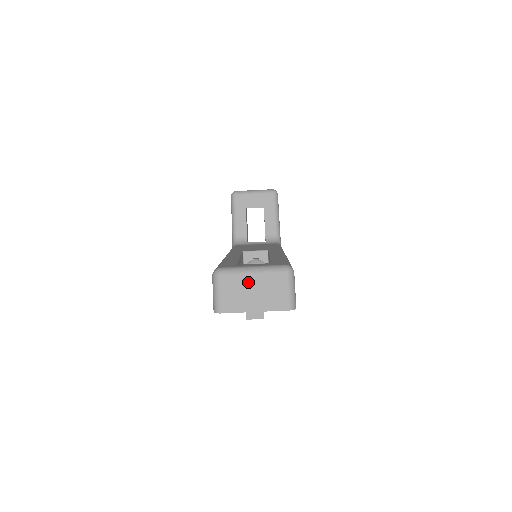
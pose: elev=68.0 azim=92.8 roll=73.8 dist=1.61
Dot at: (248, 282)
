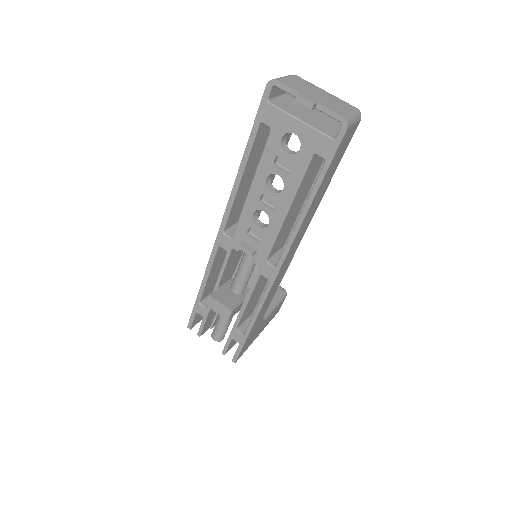
Dot at: (318, 90)
